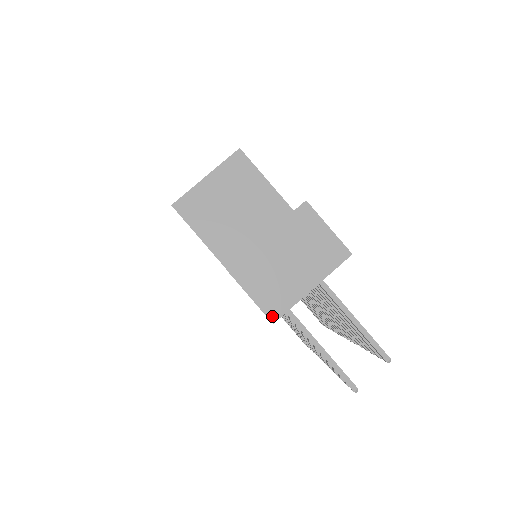
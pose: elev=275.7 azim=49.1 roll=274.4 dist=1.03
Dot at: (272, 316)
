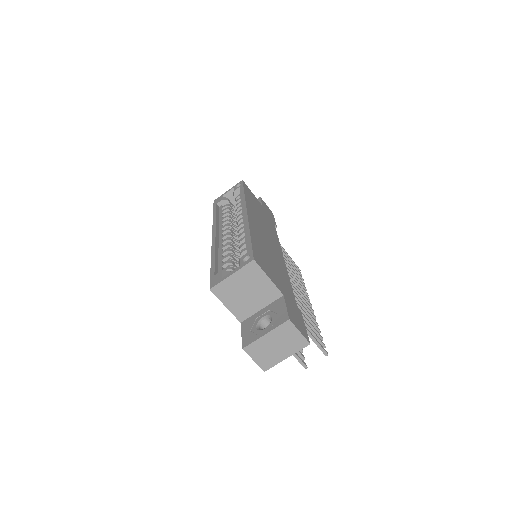
Dot at: (264, 369)
